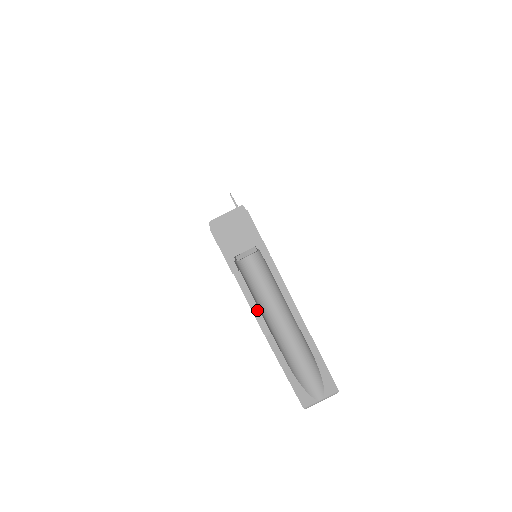
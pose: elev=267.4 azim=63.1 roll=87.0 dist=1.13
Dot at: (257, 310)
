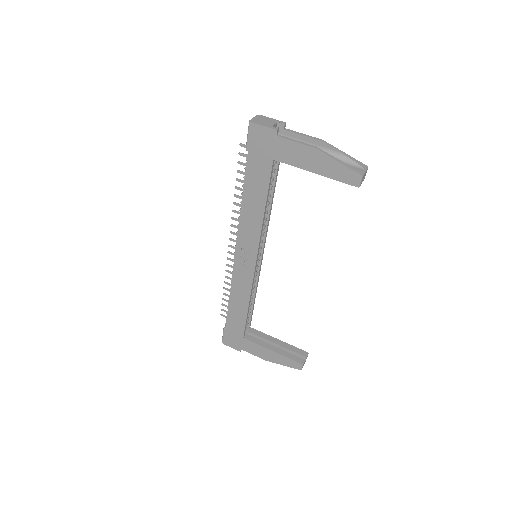
Dot at: (301, 142)
